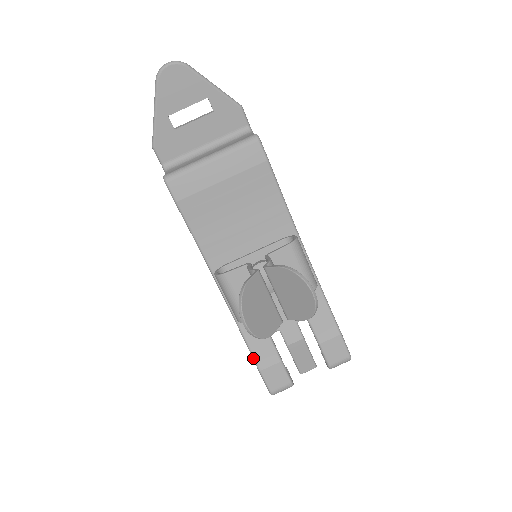
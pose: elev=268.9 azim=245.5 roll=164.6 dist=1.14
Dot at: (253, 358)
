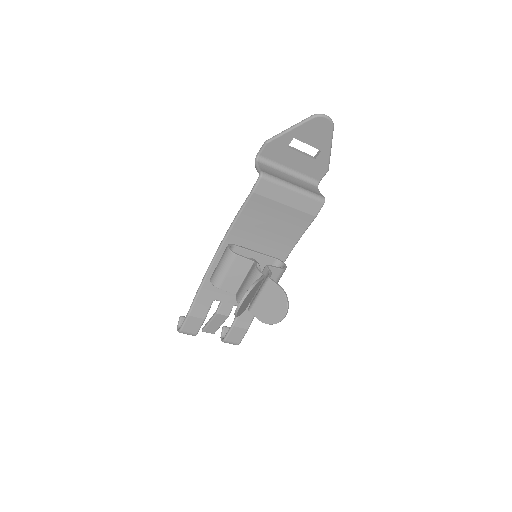
Dot at: (192, 305)
